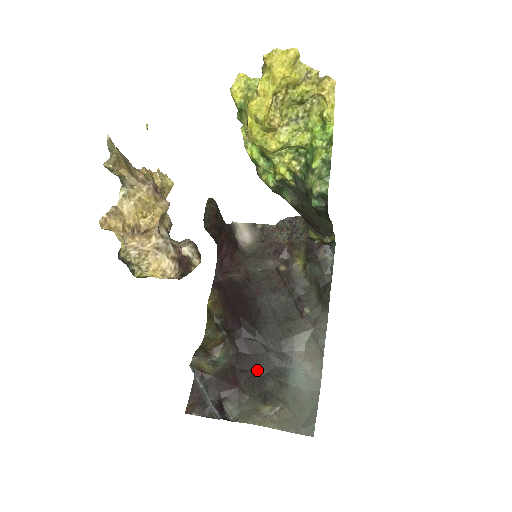
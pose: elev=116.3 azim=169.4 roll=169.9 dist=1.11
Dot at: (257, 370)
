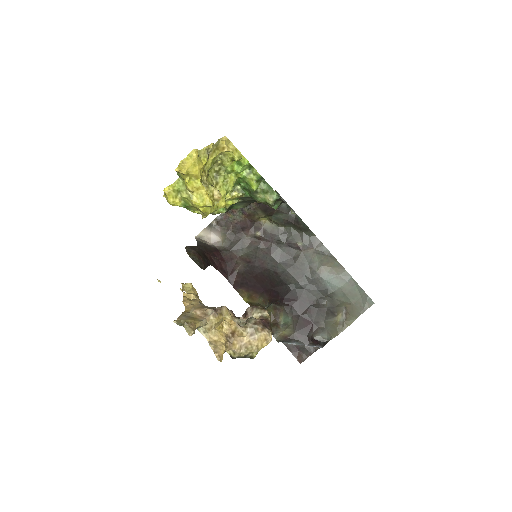
Dot at: (311, 304)
